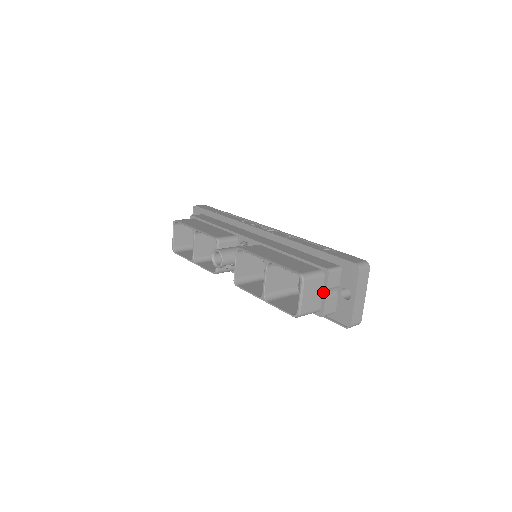
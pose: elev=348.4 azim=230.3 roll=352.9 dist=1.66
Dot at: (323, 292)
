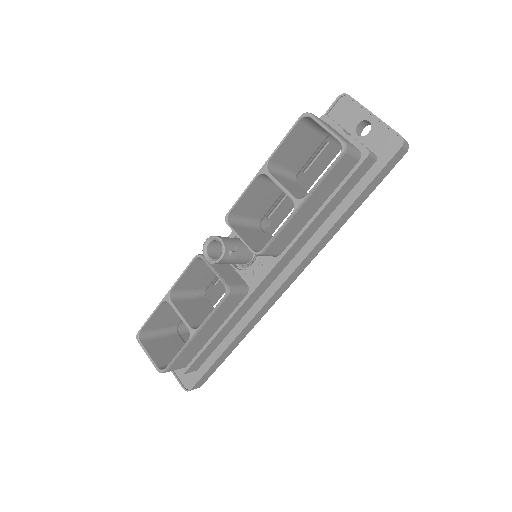
Dot at: (342, 135)
